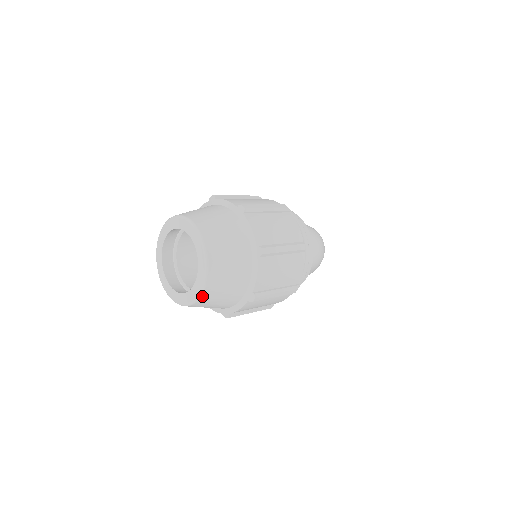
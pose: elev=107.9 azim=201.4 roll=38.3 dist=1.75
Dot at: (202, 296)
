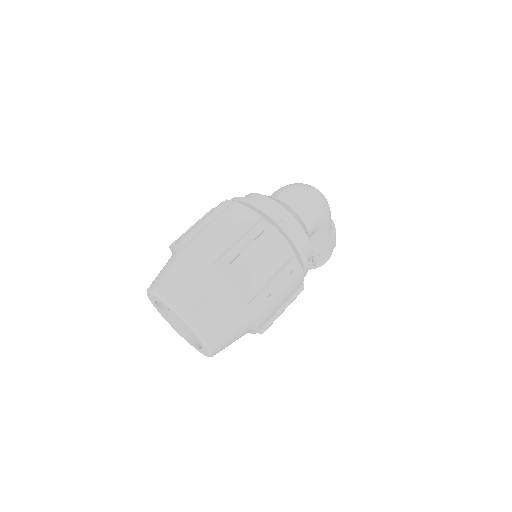
Dot at: (207, 342)
